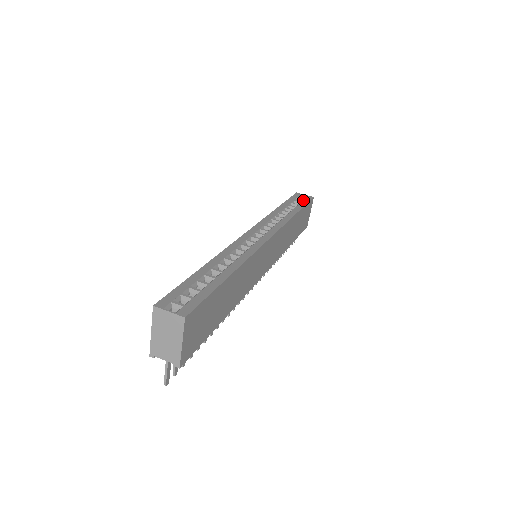
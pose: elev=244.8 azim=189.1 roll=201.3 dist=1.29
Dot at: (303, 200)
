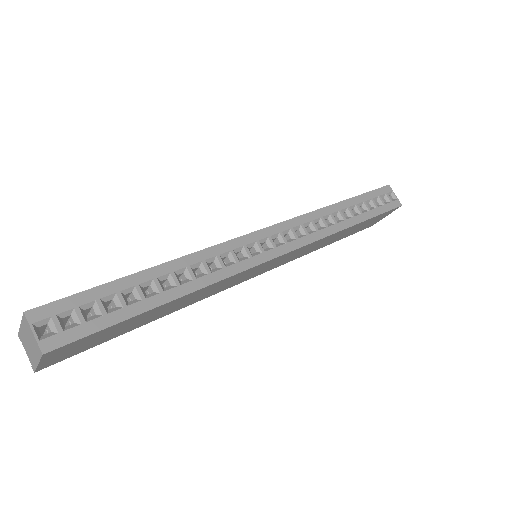
Dot at: (383, 204)
